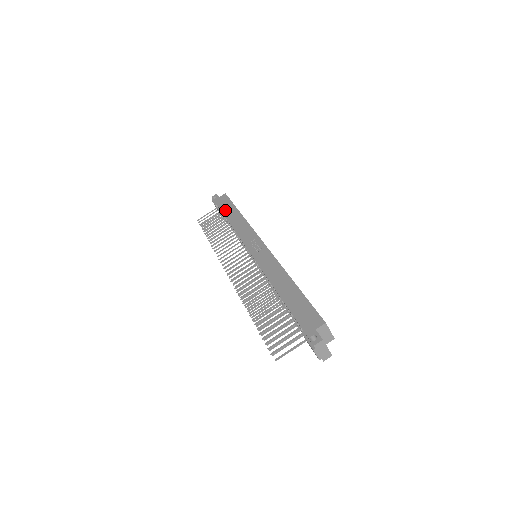
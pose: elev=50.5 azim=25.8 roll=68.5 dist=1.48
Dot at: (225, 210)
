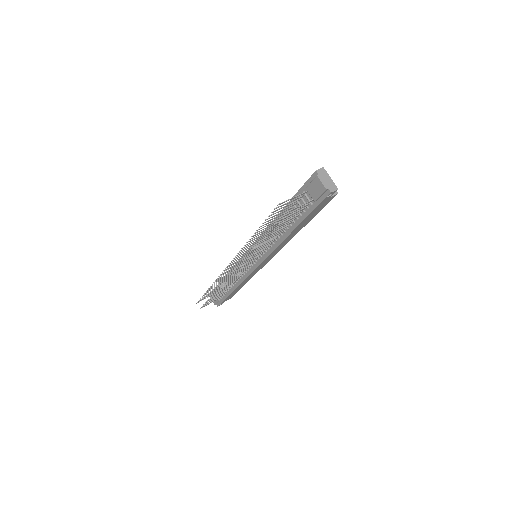
Dot at: occluded
